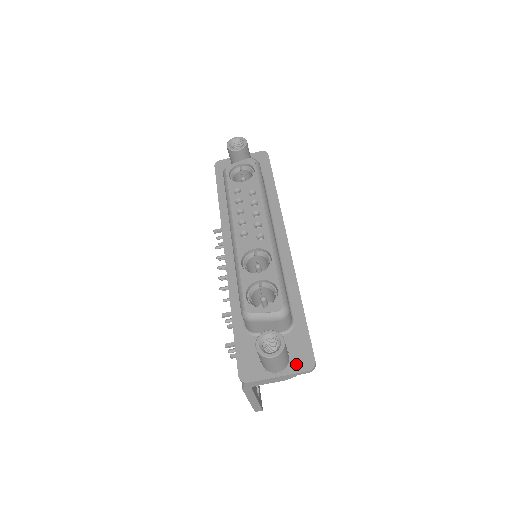
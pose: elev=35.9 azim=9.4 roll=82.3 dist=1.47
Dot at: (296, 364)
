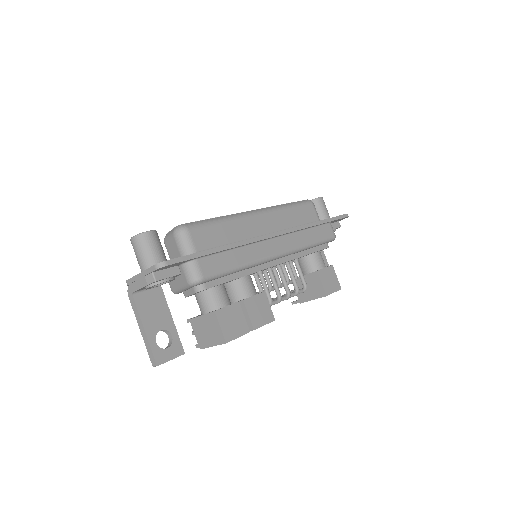
Dot at: occluded
